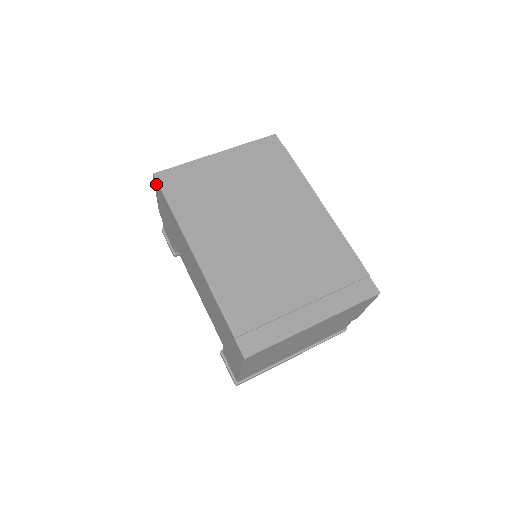
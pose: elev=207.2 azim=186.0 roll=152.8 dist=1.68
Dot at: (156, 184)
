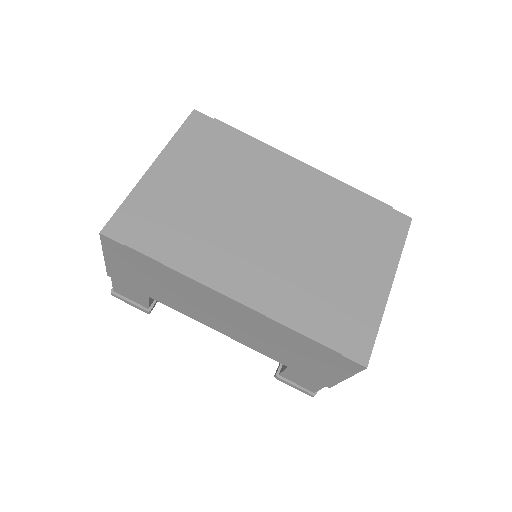
Dot at: (110, 243)
